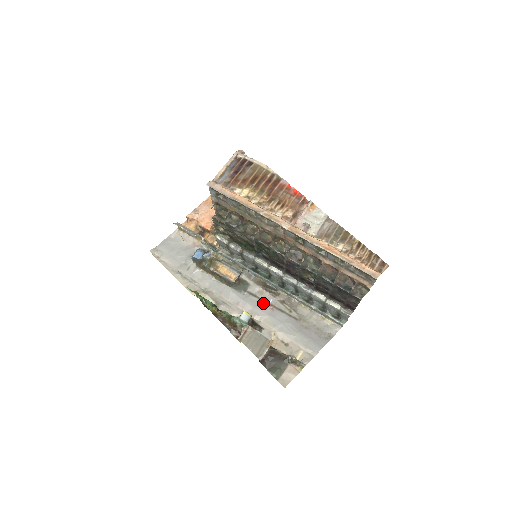
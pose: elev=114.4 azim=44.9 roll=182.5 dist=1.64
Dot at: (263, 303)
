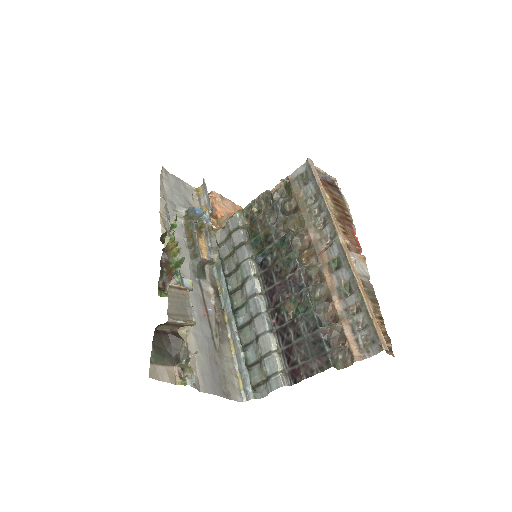
Dot at: (203, 302)
